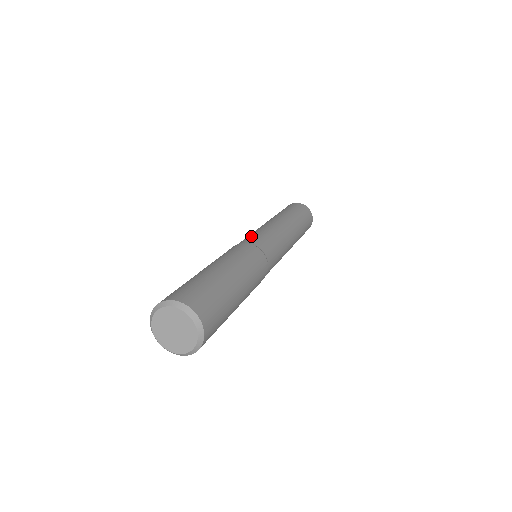
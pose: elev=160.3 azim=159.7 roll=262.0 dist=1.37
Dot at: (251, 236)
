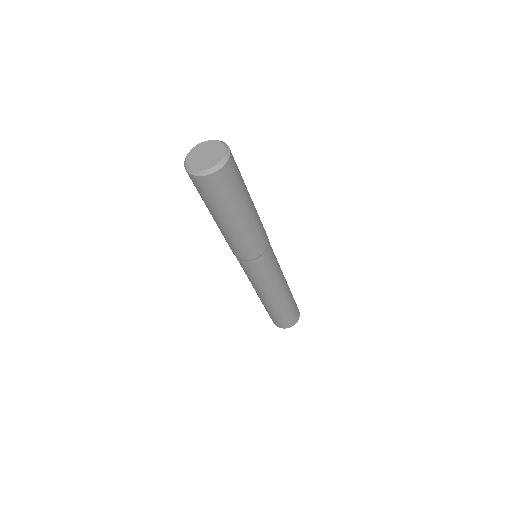
Dot at: occluded
